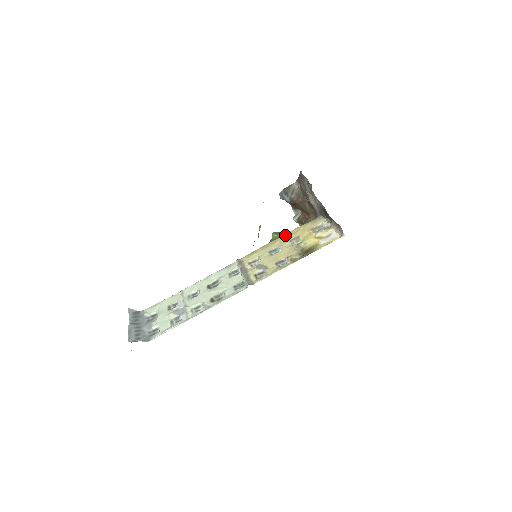
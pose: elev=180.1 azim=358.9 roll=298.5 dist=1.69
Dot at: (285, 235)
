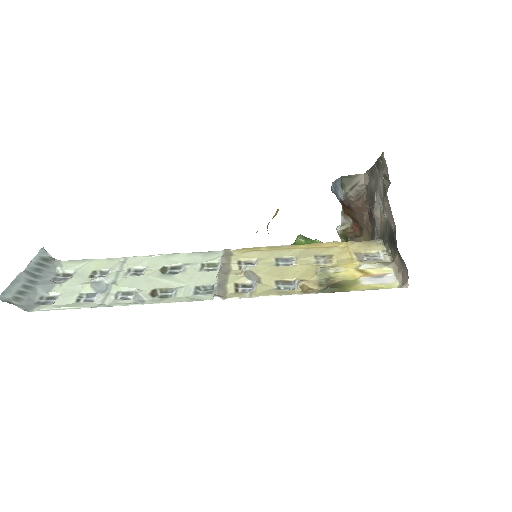
Dot at: (313, 244)
